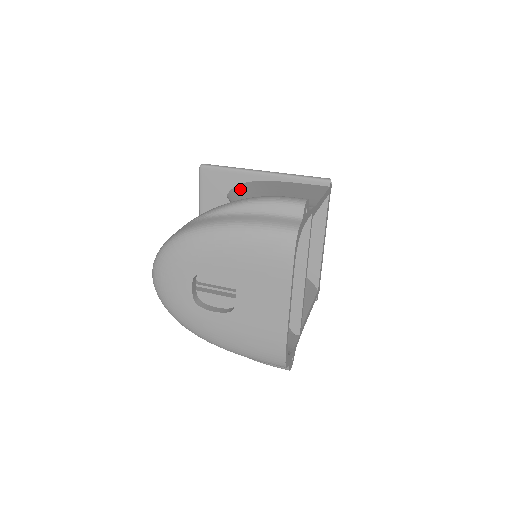
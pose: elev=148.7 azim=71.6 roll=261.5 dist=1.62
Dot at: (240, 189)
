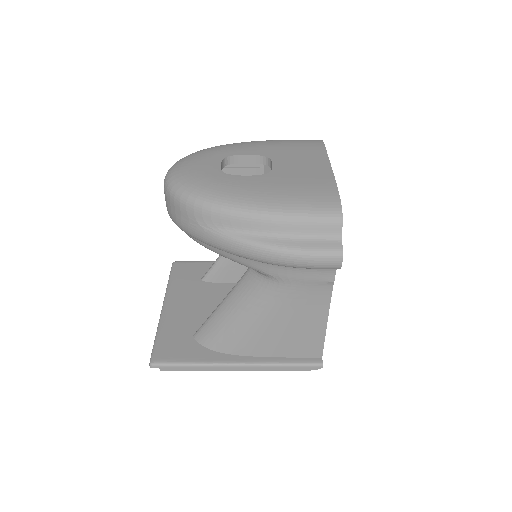
Dot at: occluded
